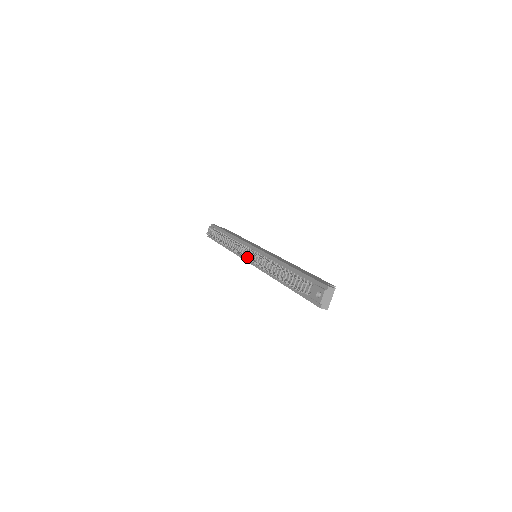
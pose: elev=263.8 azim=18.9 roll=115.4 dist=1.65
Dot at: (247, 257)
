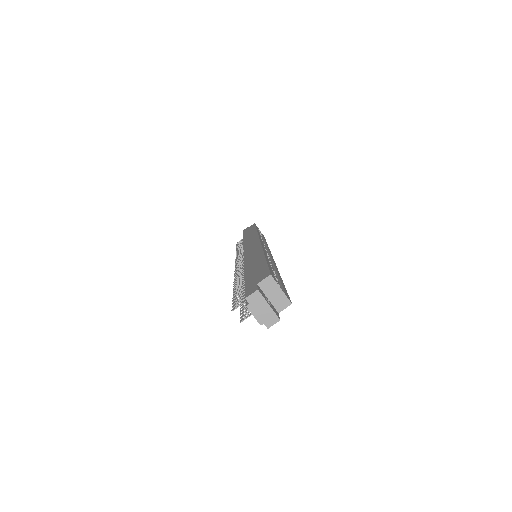
Dot at: occluded
